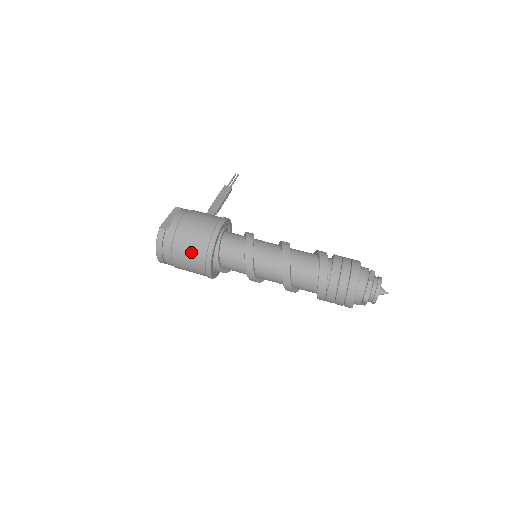
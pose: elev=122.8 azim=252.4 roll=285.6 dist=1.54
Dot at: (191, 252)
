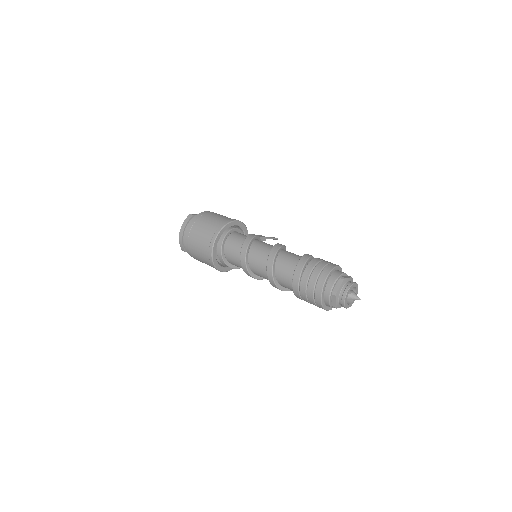
Dot at: (204, 231)
